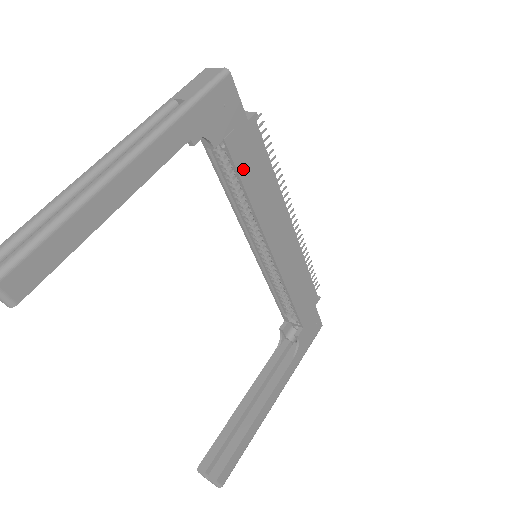
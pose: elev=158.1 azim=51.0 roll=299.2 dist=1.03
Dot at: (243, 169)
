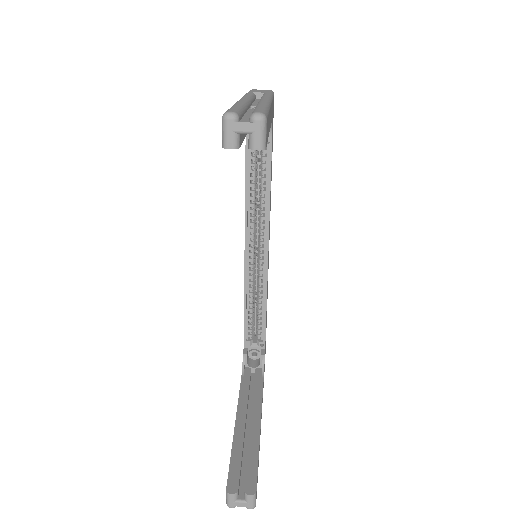
Dot at: (271, 167)
